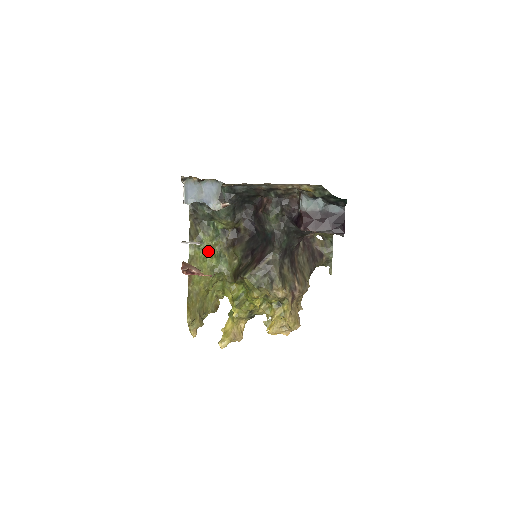
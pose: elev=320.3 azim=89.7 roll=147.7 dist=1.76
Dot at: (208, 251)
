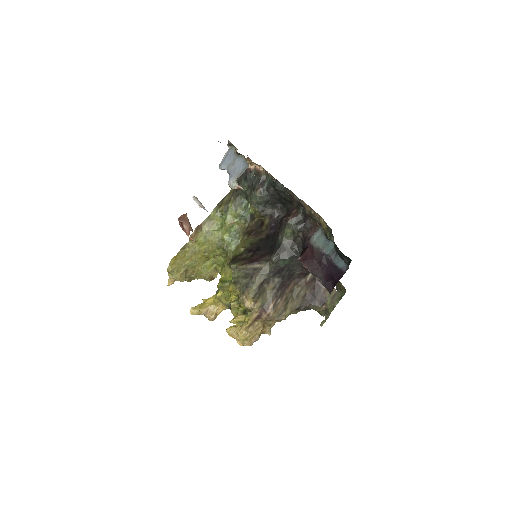
Dot at: (226, 224)
